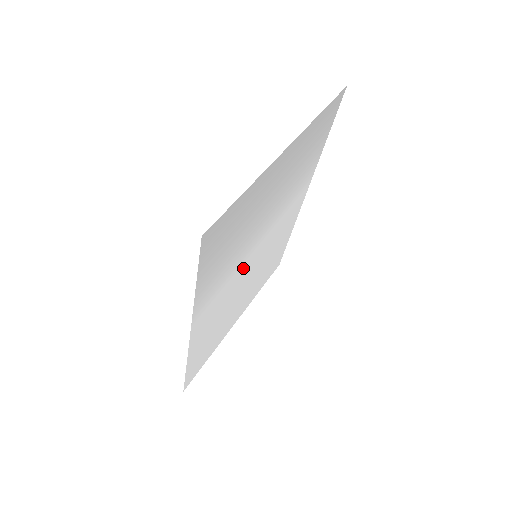
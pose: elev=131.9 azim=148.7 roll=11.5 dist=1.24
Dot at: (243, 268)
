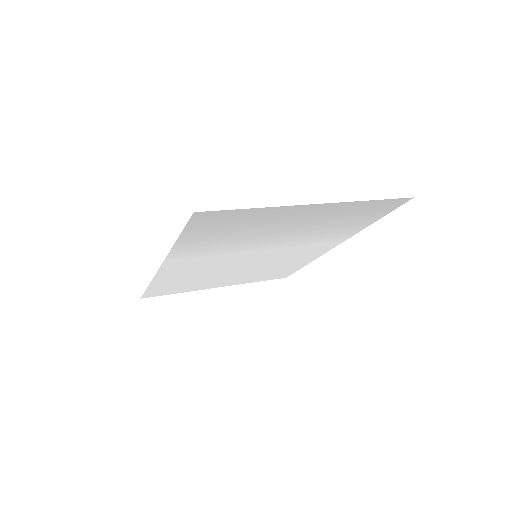
Dot at: (237, 256)
